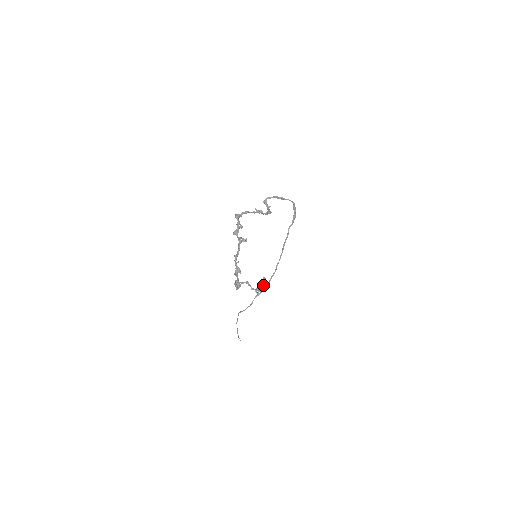
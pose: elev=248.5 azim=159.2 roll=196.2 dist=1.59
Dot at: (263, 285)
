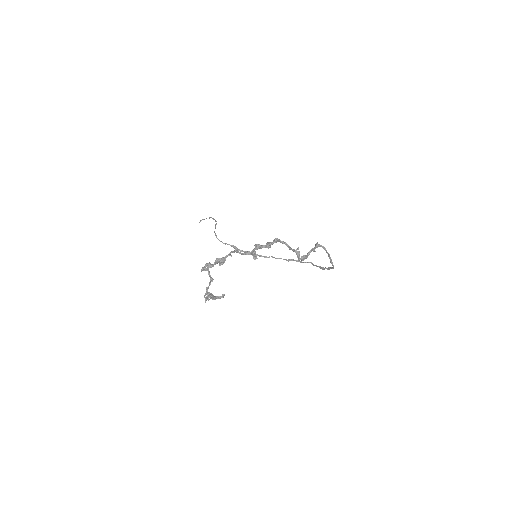
Dot at: (216, 297)
